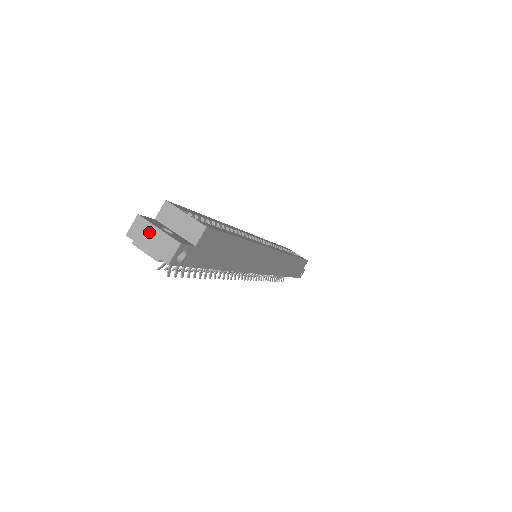
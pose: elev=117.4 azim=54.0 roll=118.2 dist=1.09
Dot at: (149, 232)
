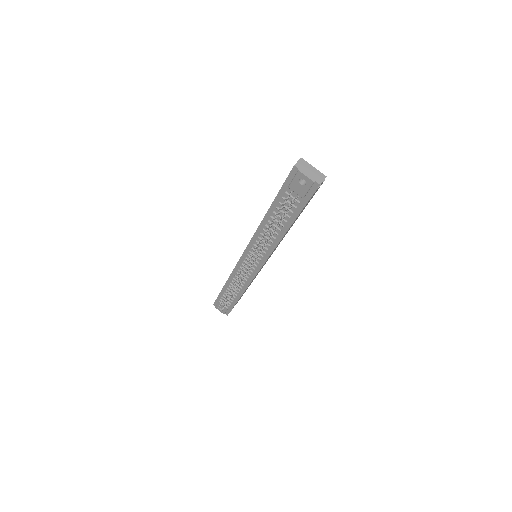
Dot at: (308, 167)
